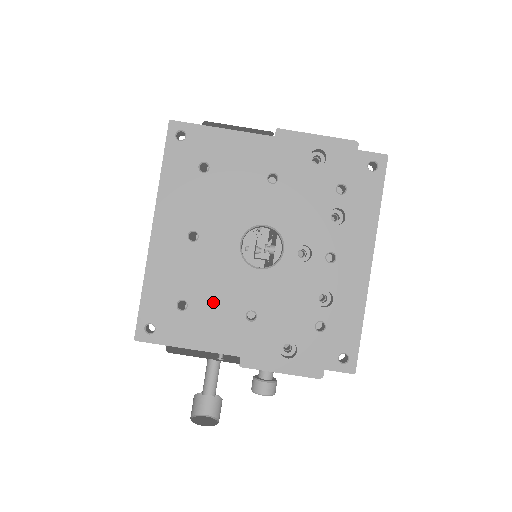
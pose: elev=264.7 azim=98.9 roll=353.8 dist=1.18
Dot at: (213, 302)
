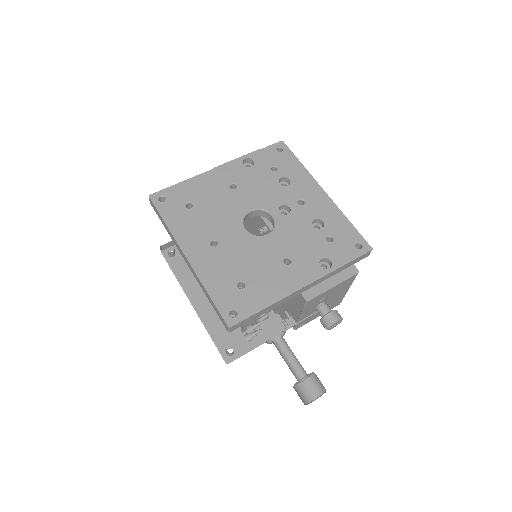
Dot at: (258, 270)
